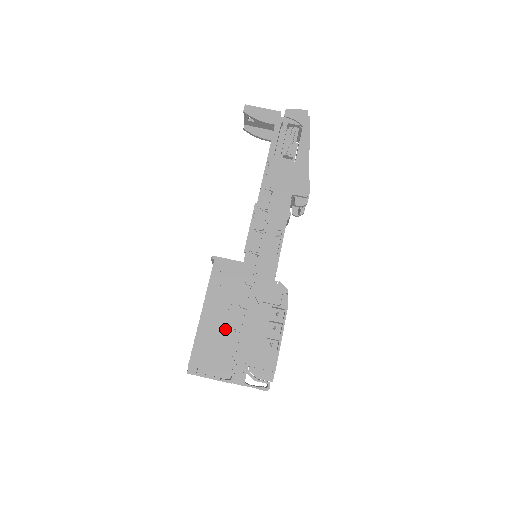
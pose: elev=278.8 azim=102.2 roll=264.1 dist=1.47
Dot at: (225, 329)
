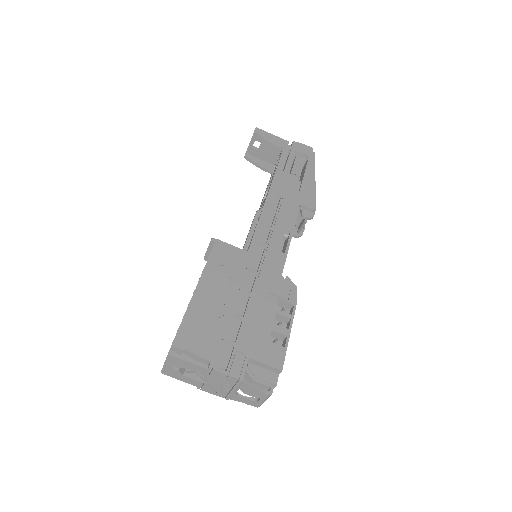
Dot at: (223, 311)
